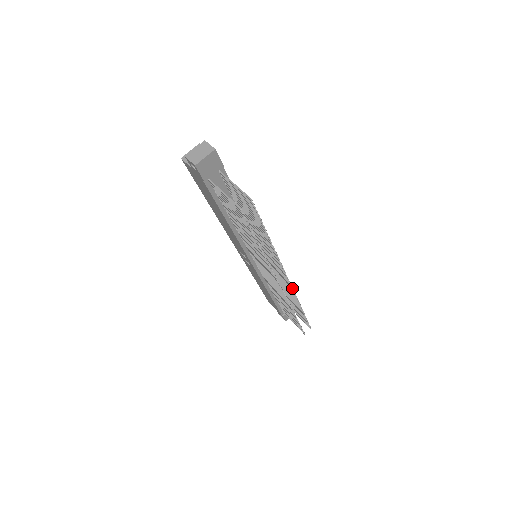
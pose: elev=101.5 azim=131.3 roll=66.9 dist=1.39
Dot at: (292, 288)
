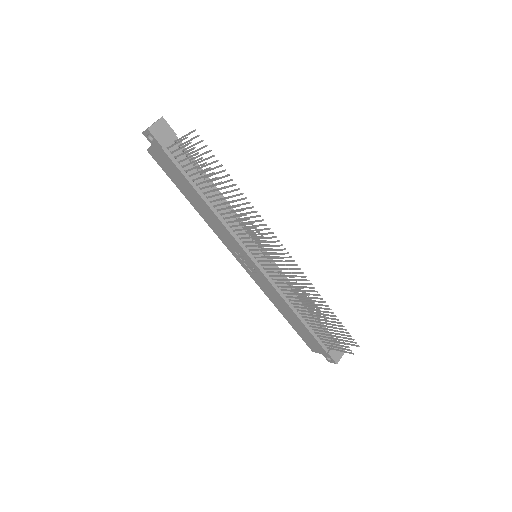
Dot at: (296, 264)
